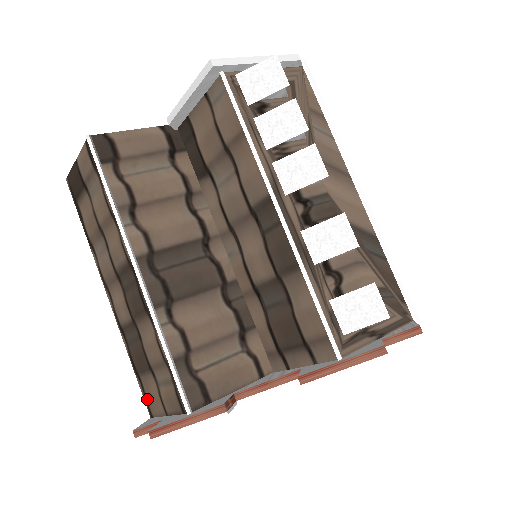
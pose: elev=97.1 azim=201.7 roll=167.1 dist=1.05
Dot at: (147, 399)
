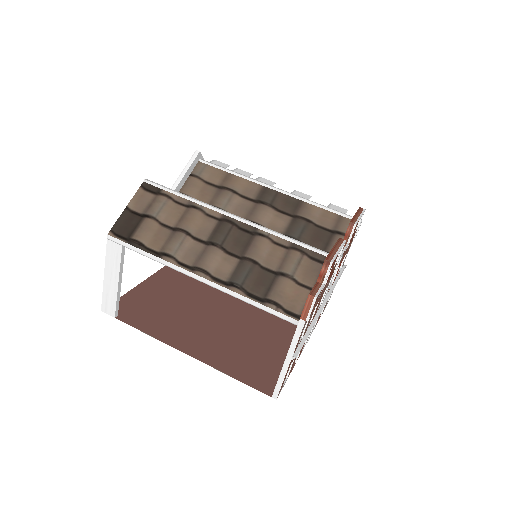
Dot at: (287, 308)
